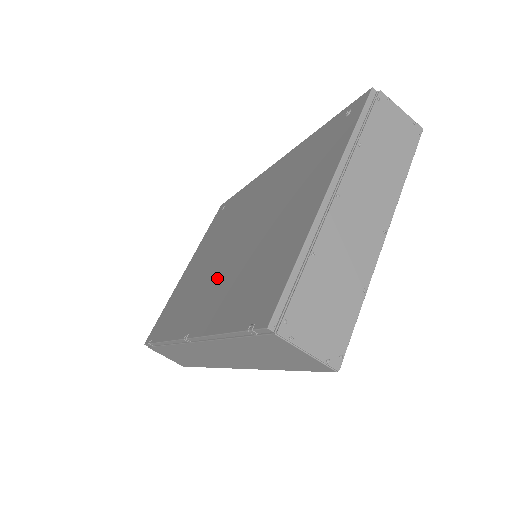
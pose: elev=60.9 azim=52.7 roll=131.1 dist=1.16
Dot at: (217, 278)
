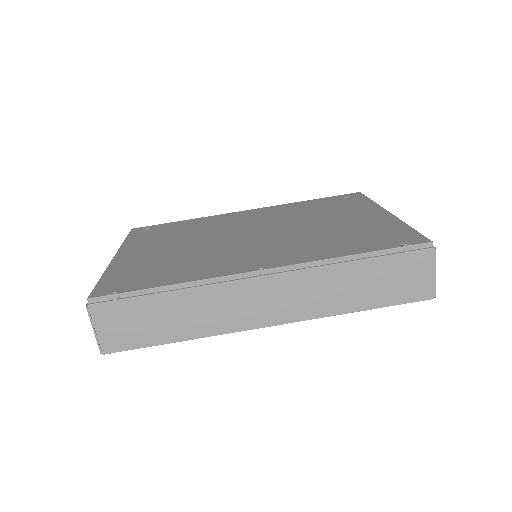
Dot at: (260, 245)
